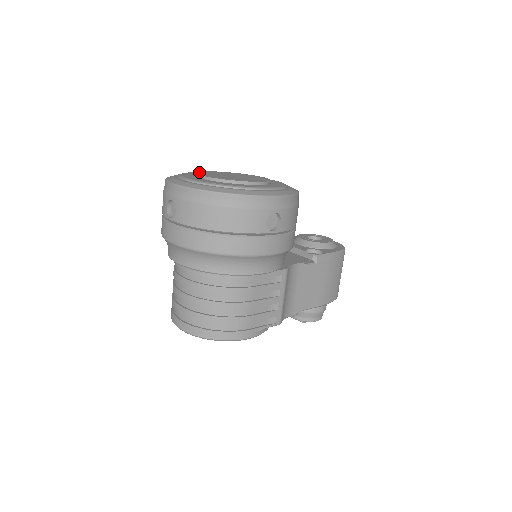
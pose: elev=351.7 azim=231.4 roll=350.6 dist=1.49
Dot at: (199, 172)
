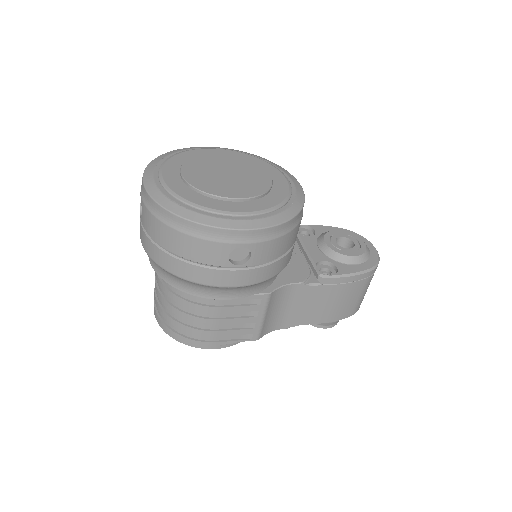
Dot at: (191, 159)
